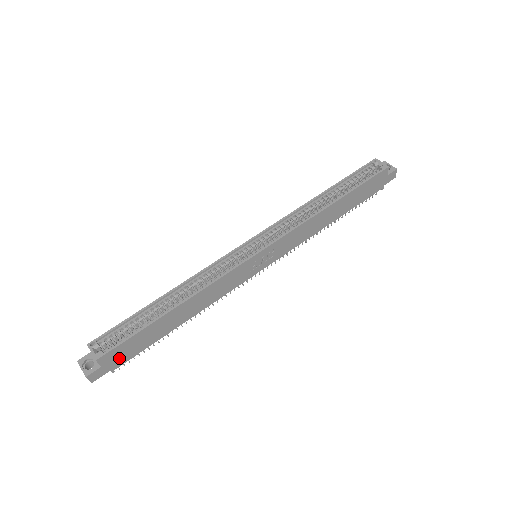
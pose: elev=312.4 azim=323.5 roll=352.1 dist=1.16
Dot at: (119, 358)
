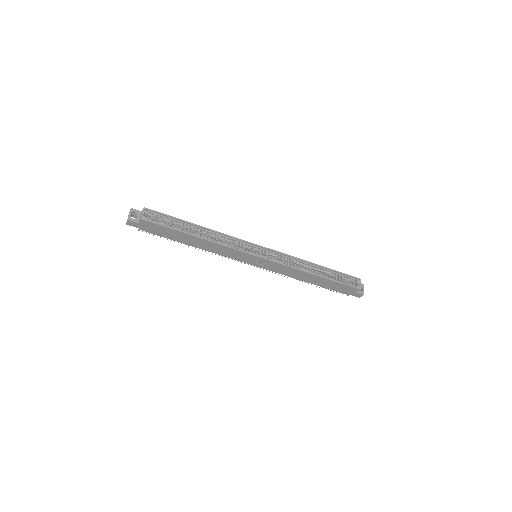
Dot at: (149, 228)
